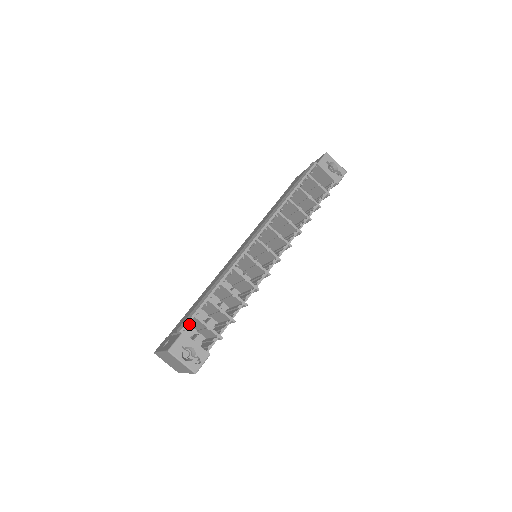
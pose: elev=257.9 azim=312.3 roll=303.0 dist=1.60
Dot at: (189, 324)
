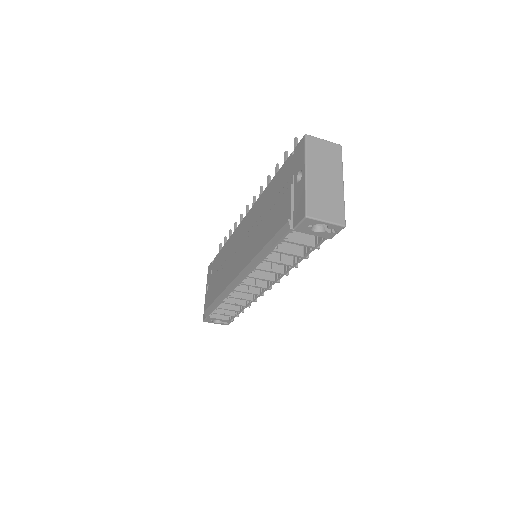
Dot at: occluded
